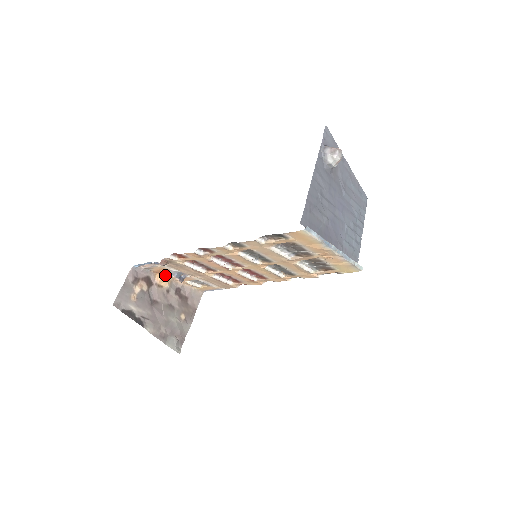
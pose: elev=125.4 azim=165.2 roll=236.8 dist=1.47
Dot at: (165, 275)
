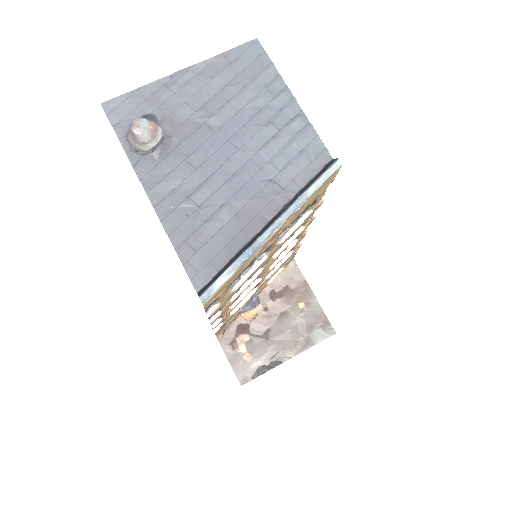
Dot at: occluded
